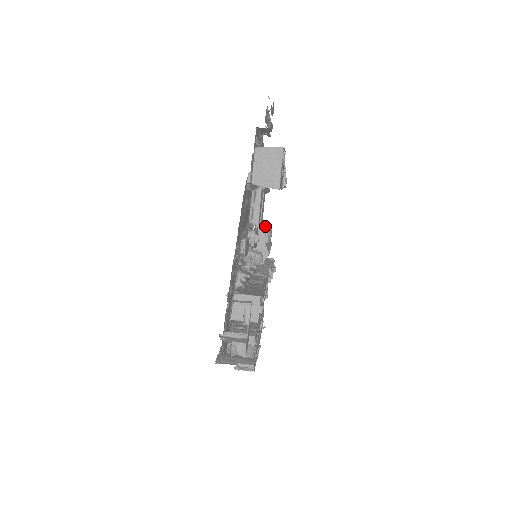
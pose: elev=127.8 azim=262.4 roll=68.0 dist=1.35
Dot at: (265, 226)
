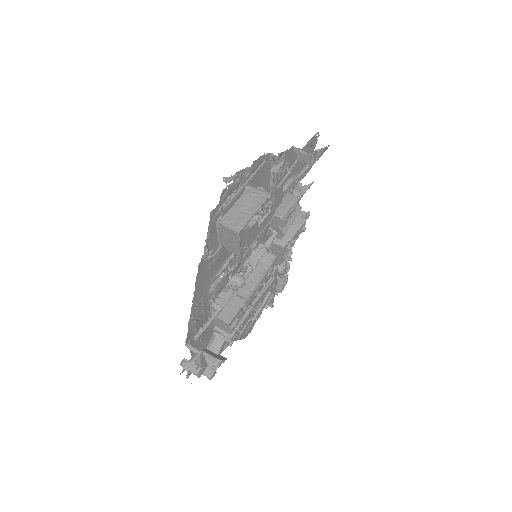
Dot at: (278, 216)
